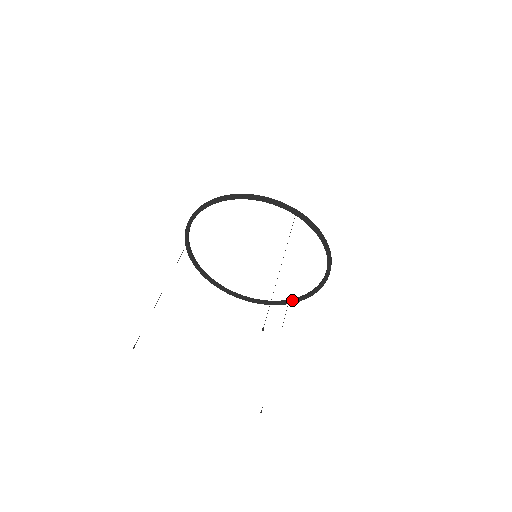
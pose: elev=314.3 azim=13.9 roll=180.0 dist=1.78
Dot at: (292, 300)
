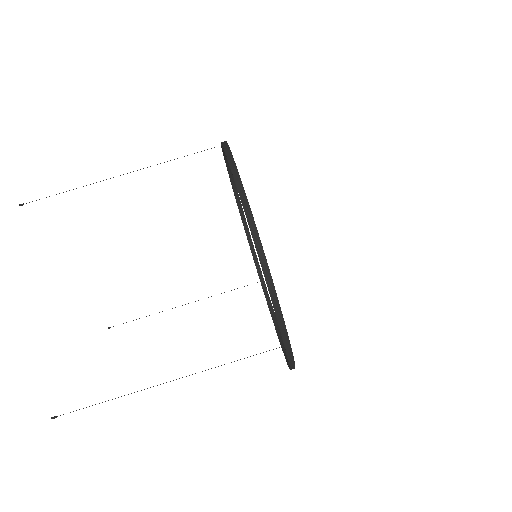
Dot at: (263, 287)
